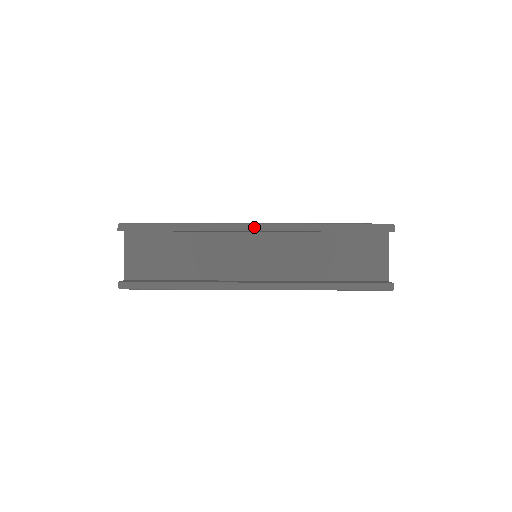
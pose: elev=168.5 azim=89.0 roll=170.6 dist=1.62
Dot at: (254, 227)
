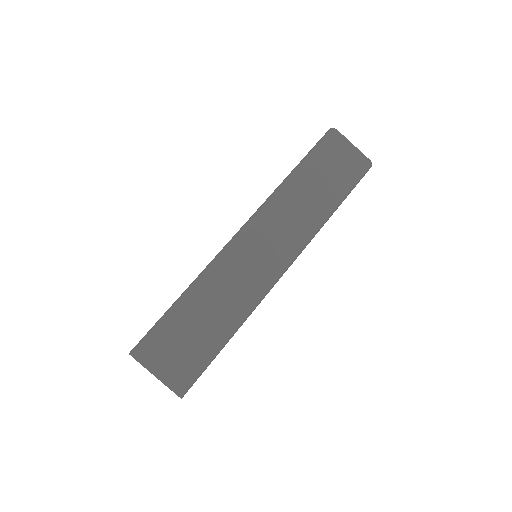
Dot at: occluded
